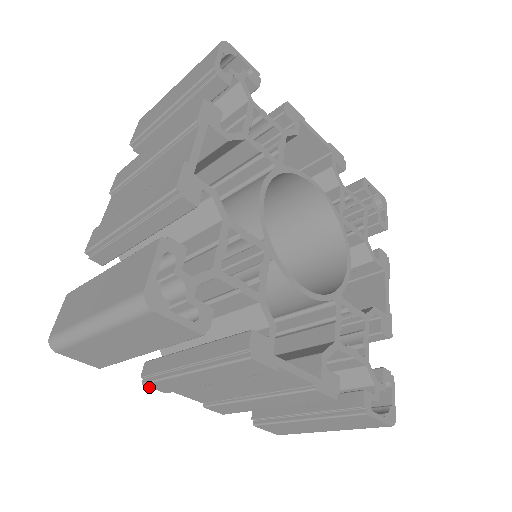
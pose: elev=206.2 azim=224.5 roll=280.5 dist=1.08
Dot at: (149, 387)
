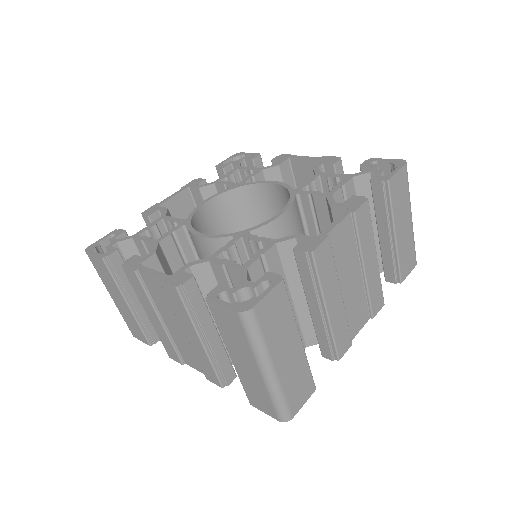
Dot at: (173, 359)
